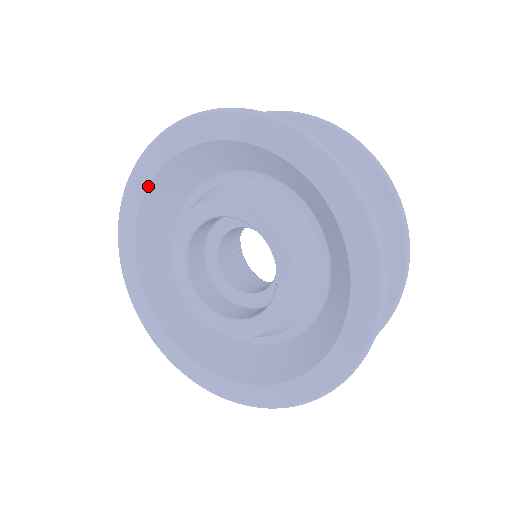
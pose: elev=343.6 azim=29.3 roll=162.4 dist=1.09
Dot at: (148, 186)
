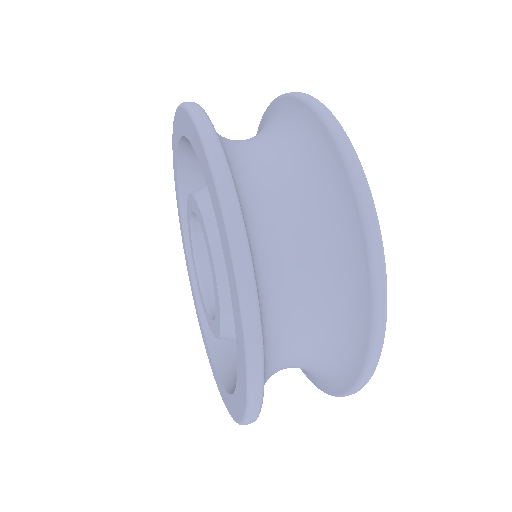
Dot at: (187, 137)
